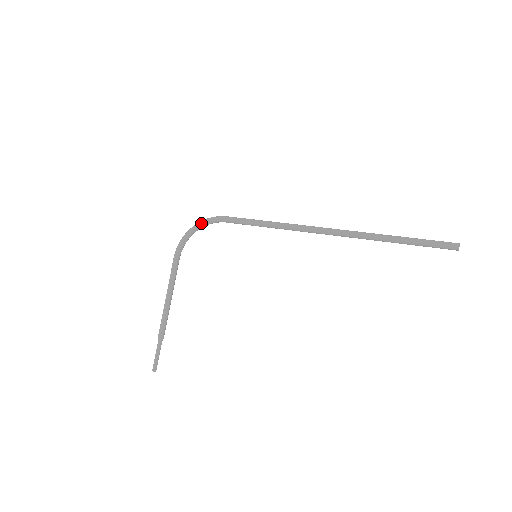
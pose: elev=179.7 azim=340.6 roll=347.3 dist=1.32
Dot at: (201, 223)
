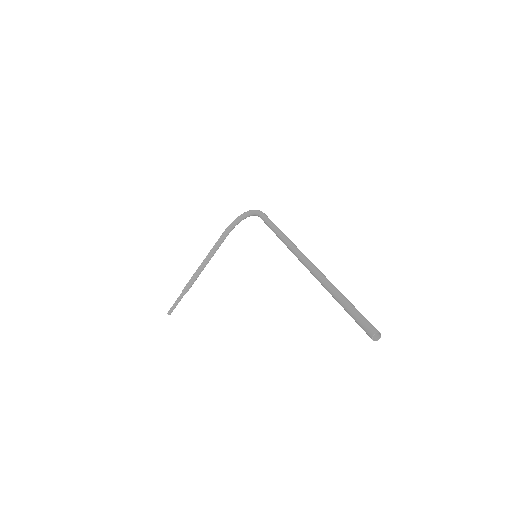
Dot at: (249, 211)
